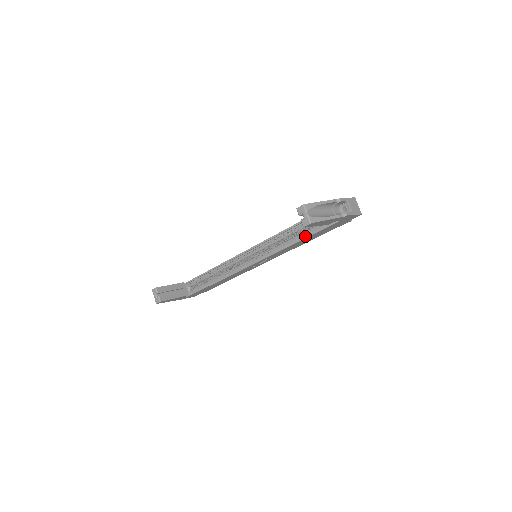
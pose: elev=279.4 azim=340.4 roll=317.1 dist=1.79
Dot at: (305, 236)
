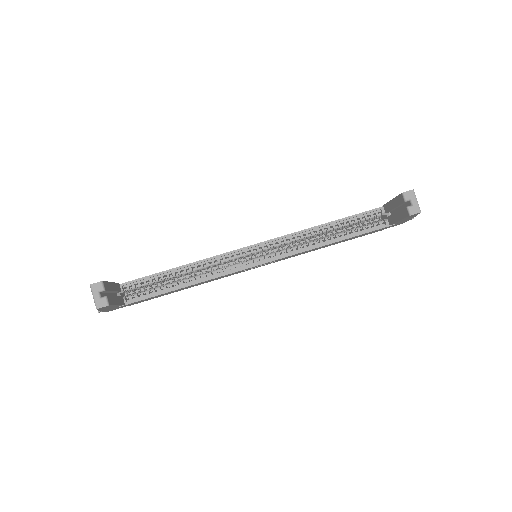
Dot at: (348, 236)
